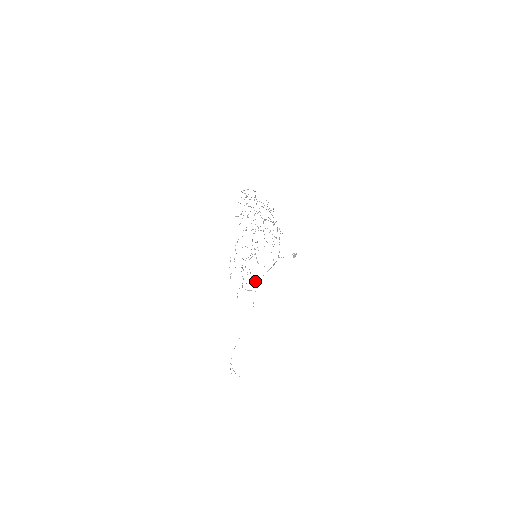
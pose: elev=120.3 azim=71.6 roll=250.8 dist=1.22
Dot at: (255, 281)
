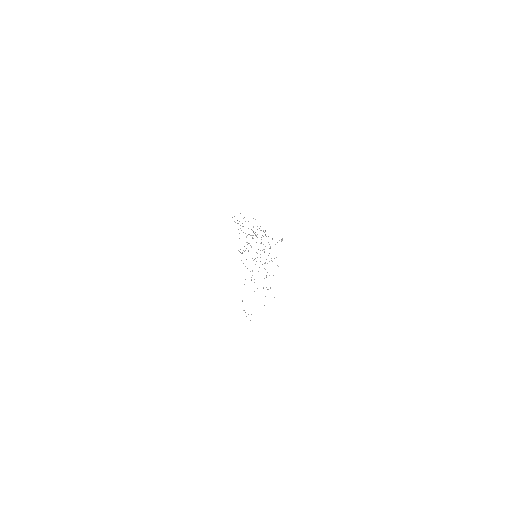
Dot at: occluded
